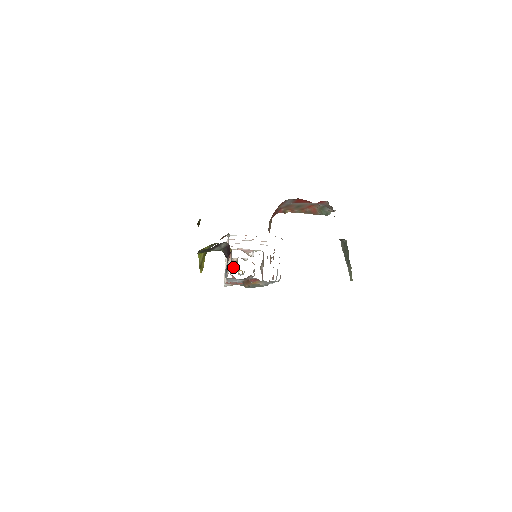
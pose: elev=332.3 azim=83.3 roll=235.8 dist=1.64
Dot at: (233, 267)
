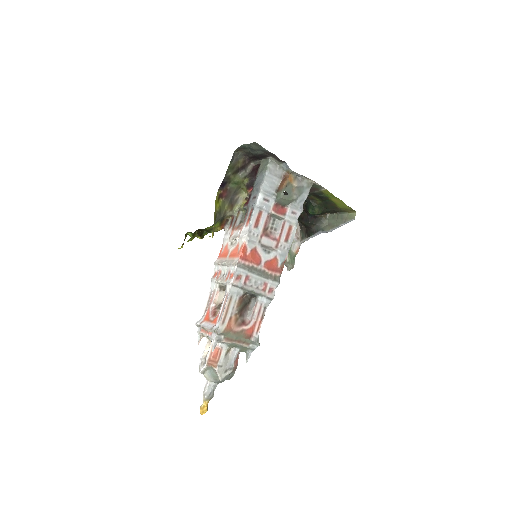
Dot at: occluded
